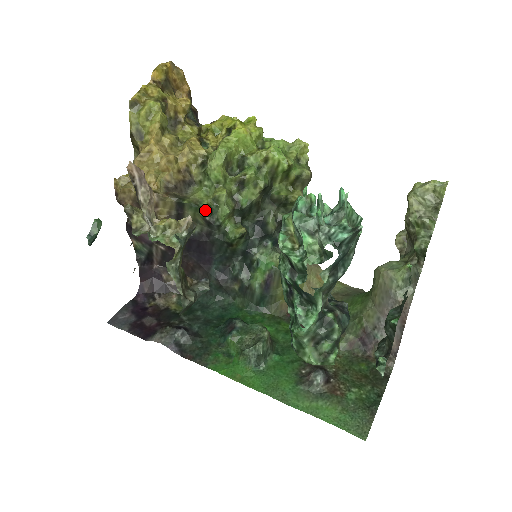
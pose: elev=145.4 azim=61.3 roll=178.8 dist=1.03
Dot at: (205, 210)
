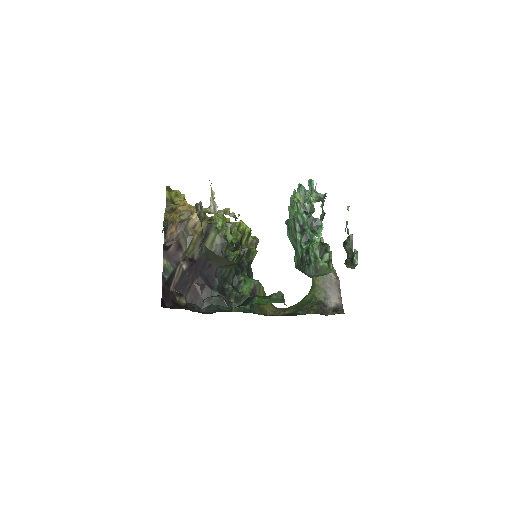
Dot at: (224, 231)
